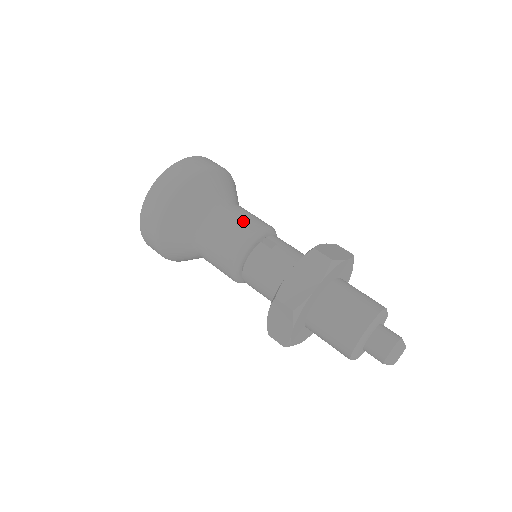
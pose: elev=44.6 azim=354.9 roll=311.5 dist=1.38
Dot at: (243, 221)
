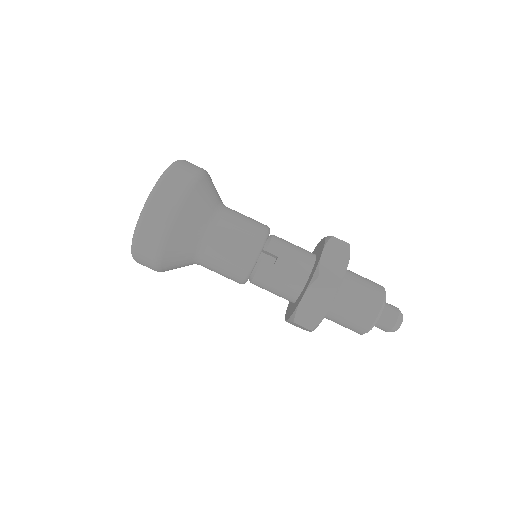
Dot at: (239, 243)
